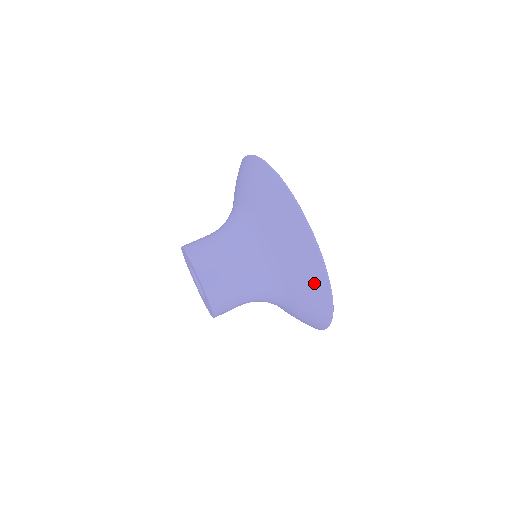
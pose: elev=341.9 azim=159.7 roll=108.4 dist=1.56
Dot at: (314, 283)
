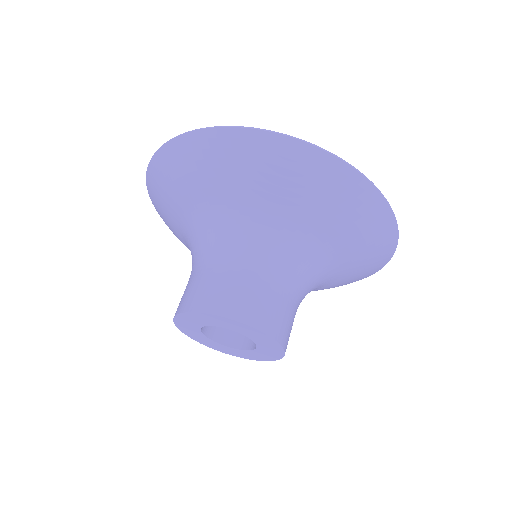
Dot at: (231, 151)
